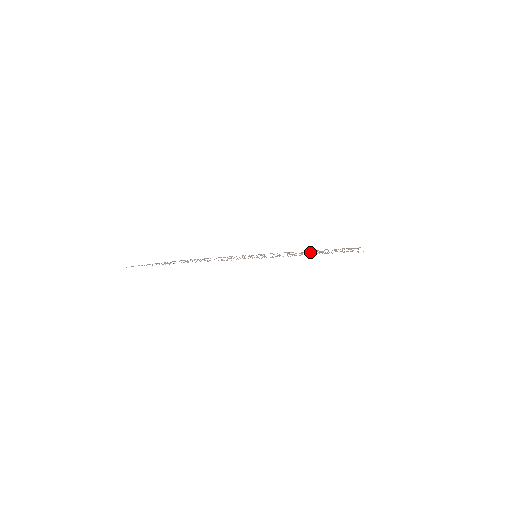
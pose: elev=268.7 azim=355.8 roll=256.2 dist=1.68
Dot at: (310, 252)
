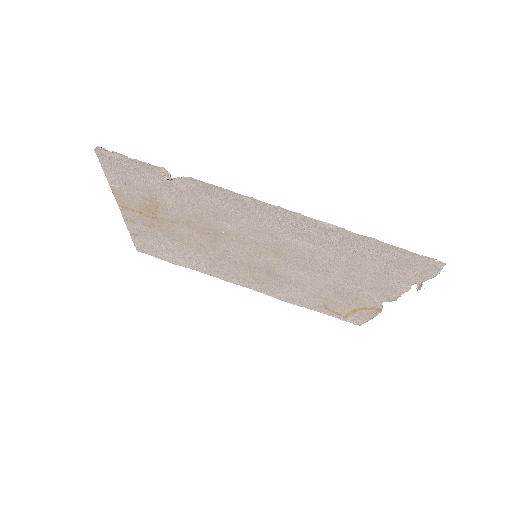
Dot at: (341, 271)
